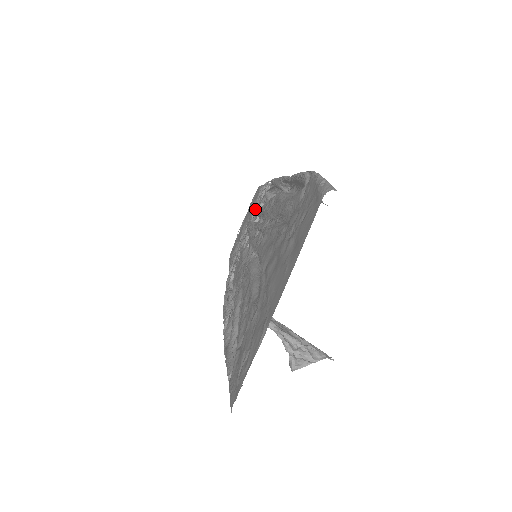
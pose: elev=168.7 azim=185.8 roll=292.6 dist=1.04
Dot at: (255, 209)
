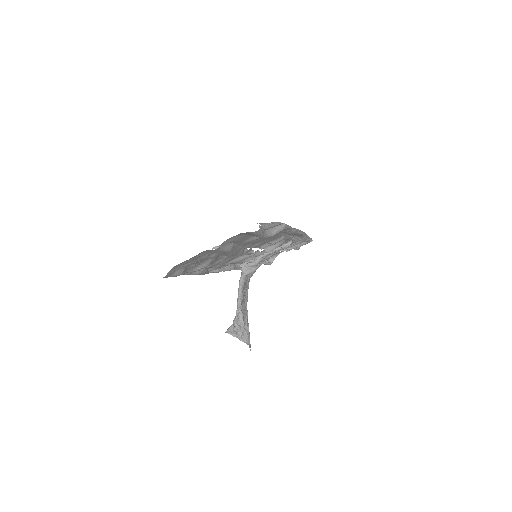
Dot at: occluded
